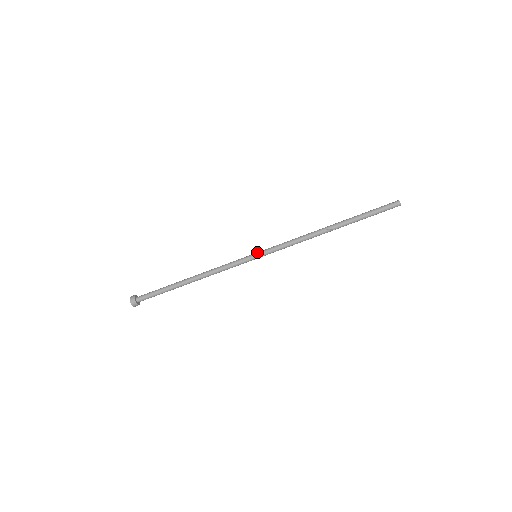
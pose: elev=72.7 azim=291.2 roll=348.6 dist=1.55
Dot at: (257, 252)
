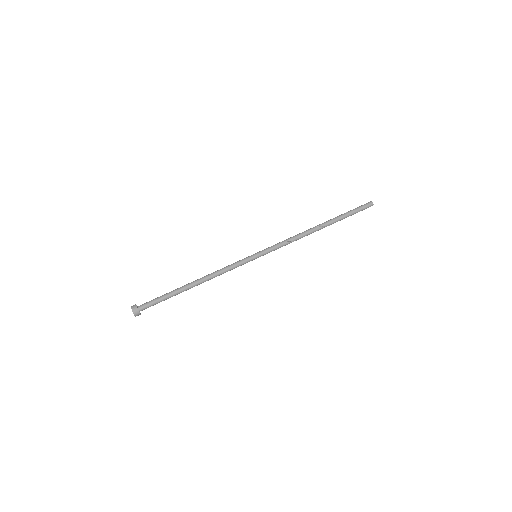
Dot at: (257, 253)
